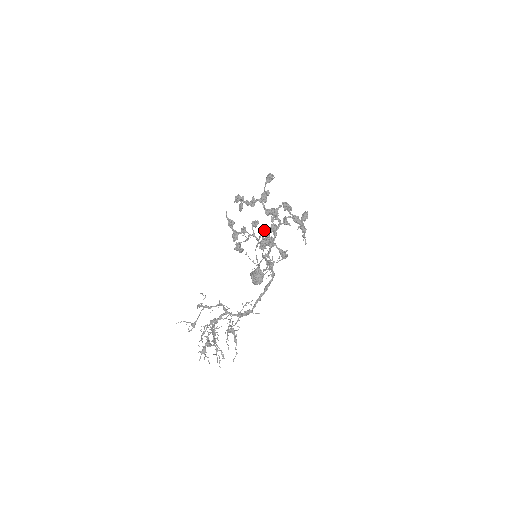
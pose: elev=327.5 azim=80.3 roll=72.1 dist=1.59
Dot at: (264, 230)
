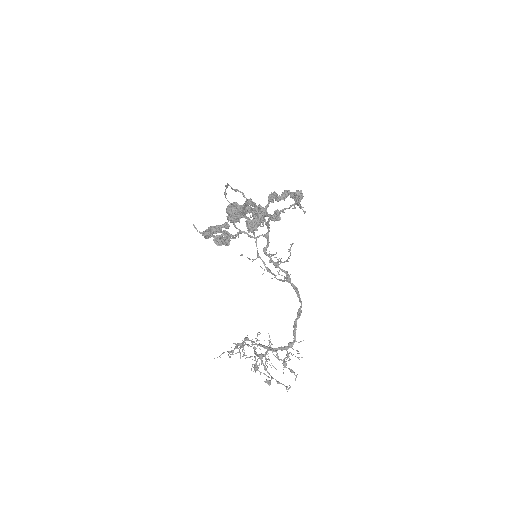
Dot at: occluded
